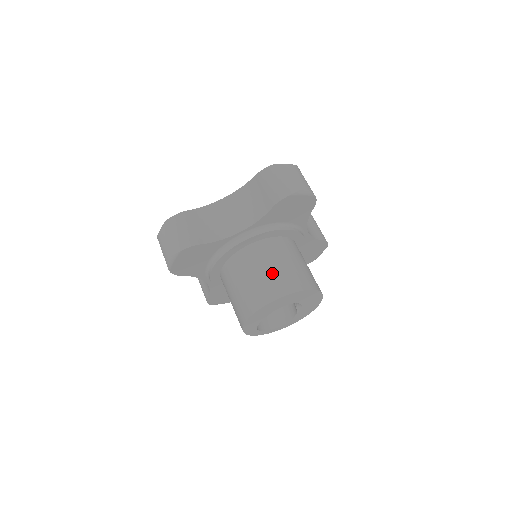
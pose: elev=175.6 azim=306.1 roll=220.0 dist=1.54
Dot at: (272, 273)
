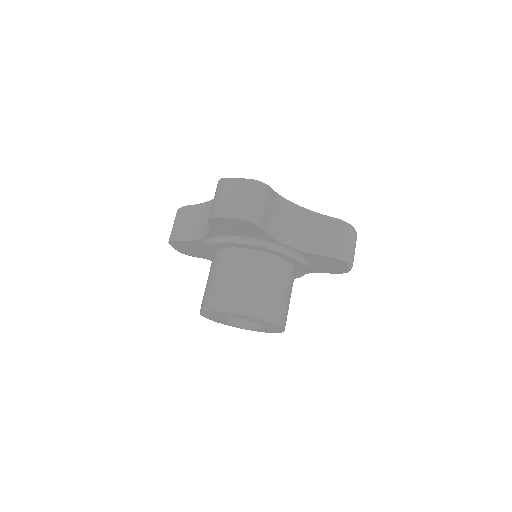
Dot at: (214, 284)
